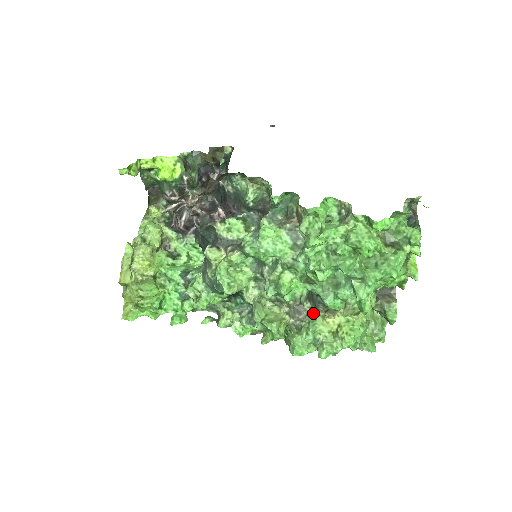
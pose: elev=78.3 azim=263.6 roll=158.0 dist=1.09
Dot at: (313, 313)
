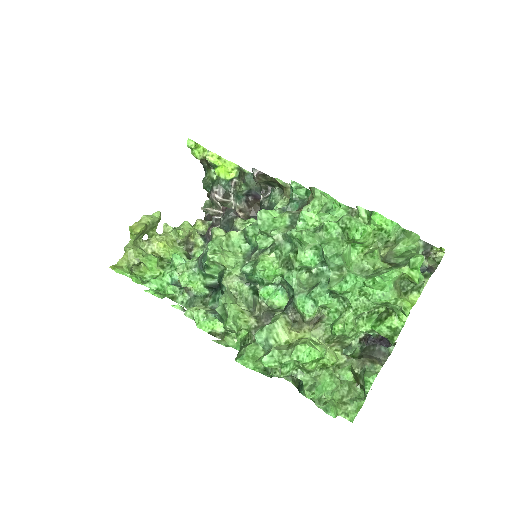
Dot at: (279, 314)
